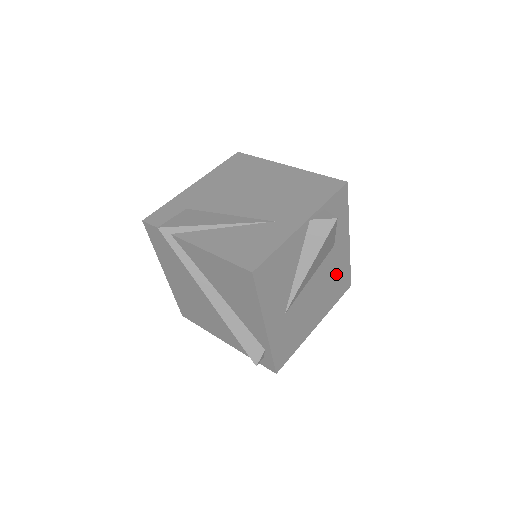
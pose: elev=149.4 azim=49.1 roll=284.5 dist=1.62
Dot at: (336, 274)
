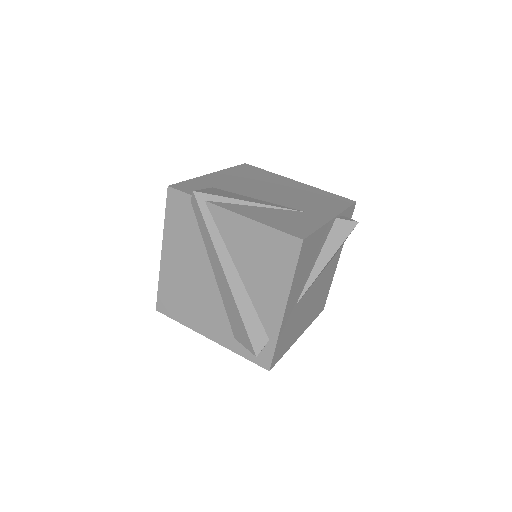
Dot at: (323, 289)
